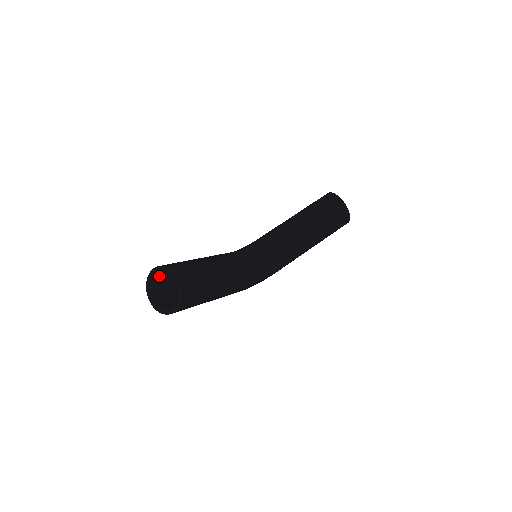
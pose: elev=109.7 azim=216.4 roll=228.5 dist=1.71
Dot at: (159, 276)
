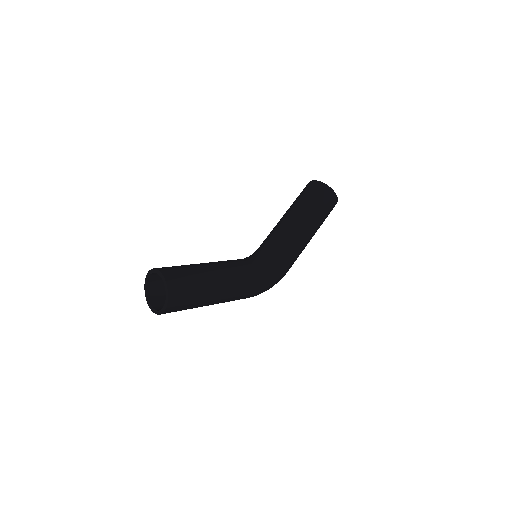
Dot at: (156, 290)
